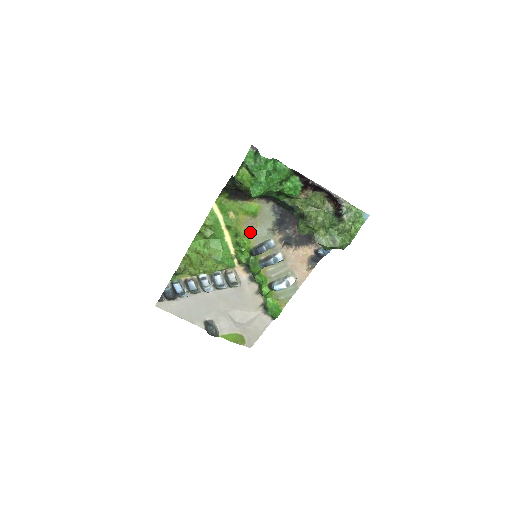
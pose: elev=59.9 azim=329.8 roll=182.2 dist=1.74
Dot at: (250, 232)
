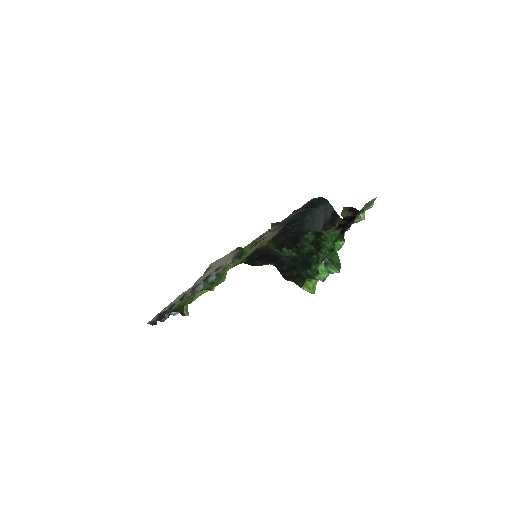
Dot at: occluded
